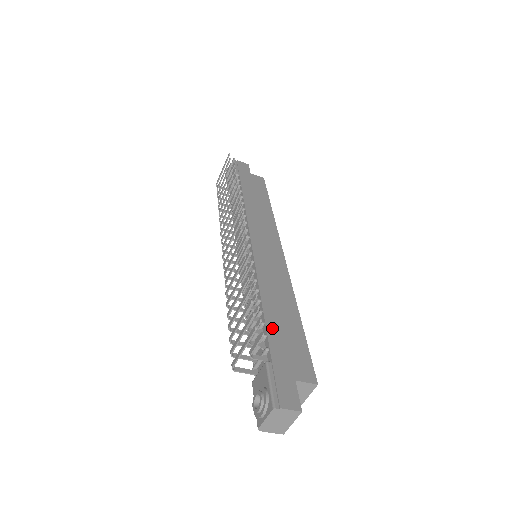
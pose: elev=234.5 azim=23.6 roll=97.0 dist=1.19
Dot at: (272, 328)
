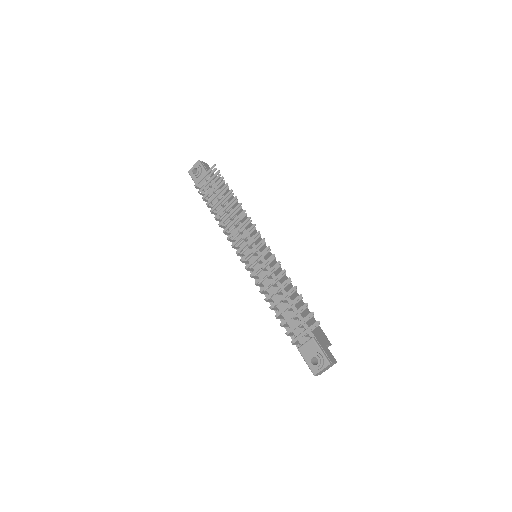
Dot at: (302, 314)
